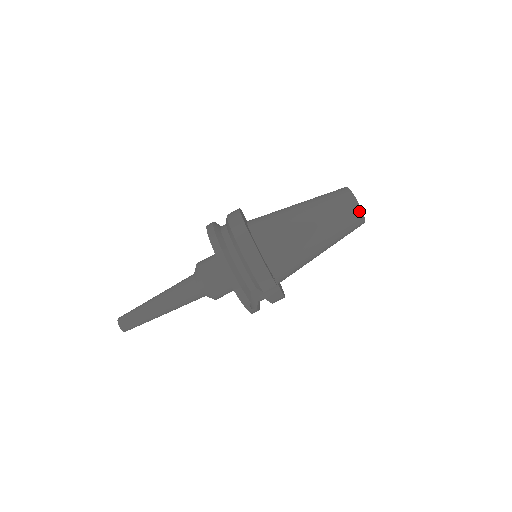
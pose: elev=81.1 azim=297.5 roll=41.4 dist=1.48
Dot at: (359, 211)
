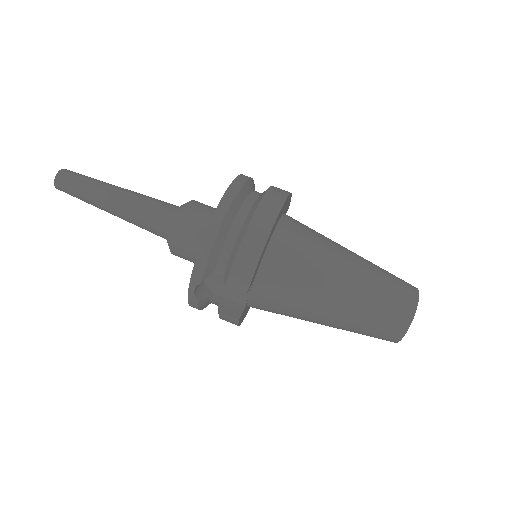
Dot at: (408, 320)
